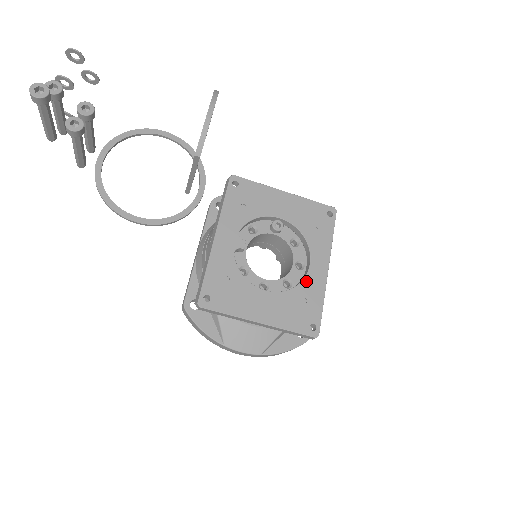
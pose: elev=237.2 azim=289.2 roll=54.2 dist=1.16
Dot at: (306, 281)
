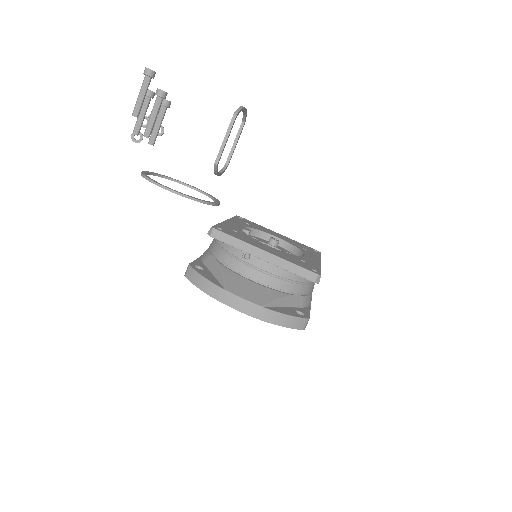
Dot at: (303, 257)
